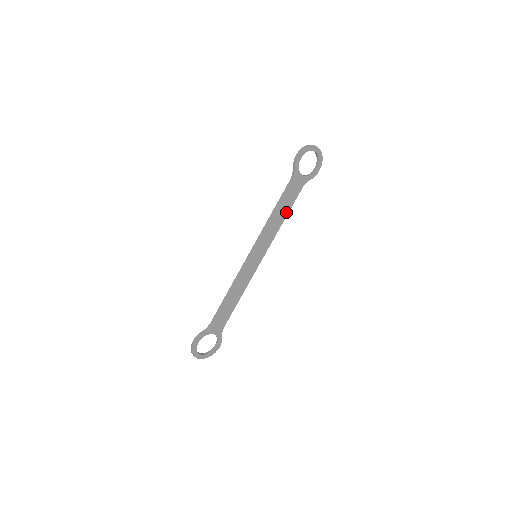
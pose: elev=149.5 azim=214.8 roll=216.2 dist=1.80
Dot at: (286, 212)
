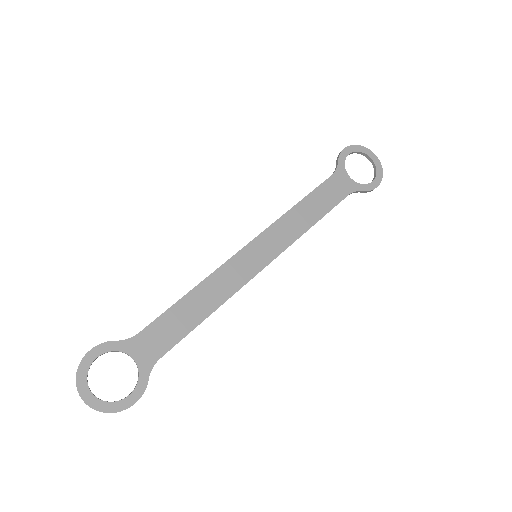
Dot at: (319, 215)
